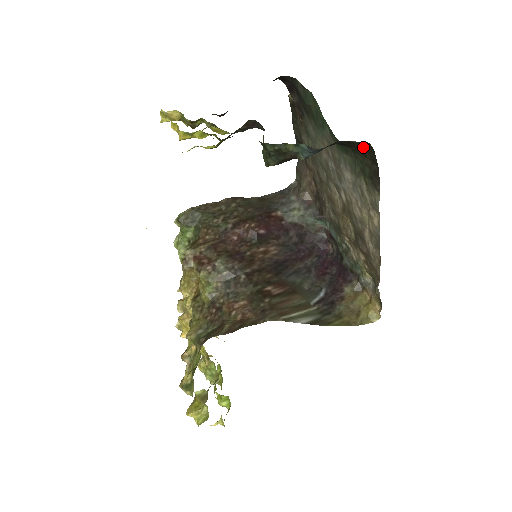
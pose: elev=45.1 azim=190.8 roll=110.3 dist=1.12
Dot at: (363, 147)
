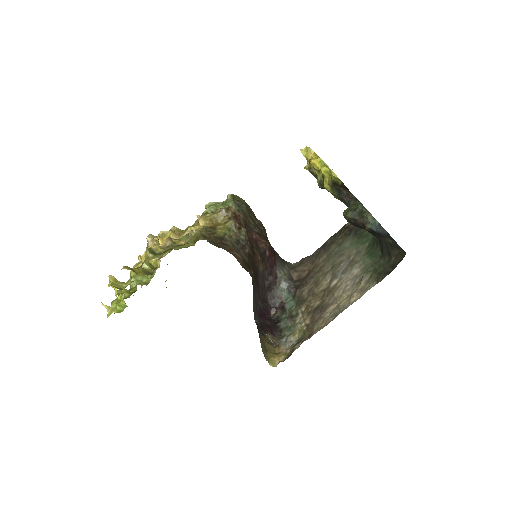
Dot at: (396, 255)
